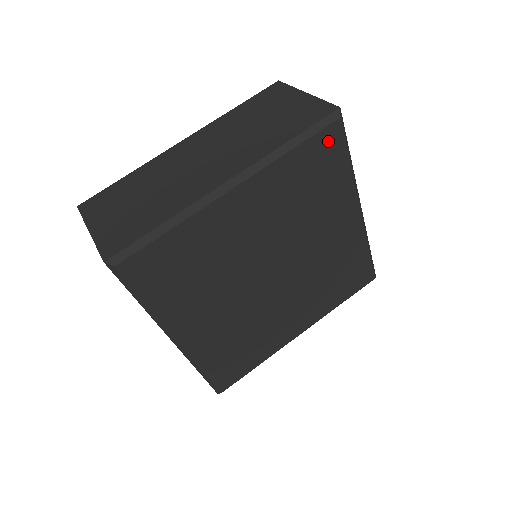
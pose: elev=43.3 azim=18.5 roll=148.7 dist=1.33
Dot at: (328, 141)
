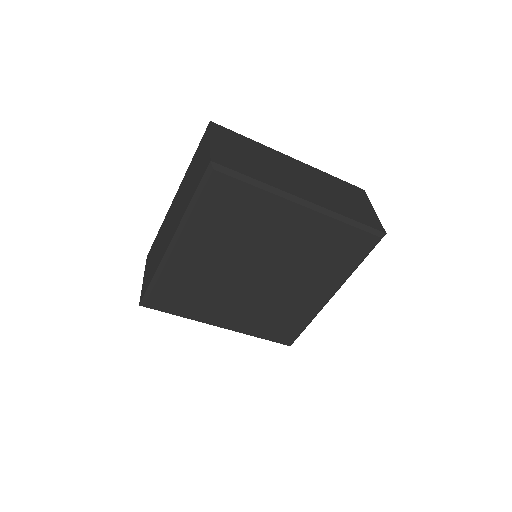
Dot at: (219, 187)
